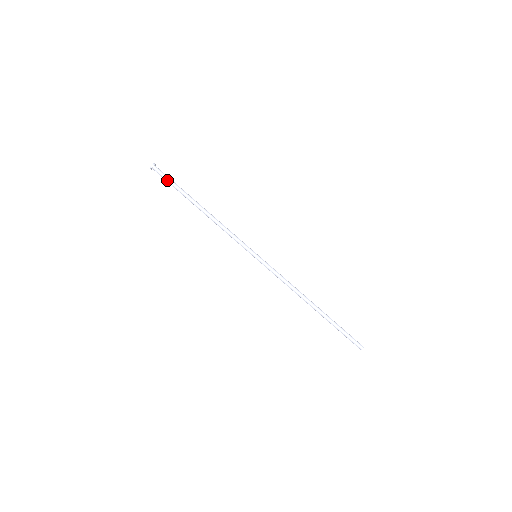
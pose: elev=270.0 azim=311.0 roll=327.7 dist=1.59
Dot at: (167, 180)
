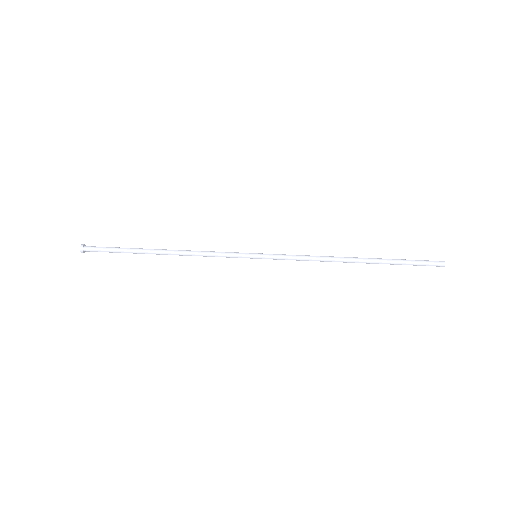
Dot at: (108, 247)
